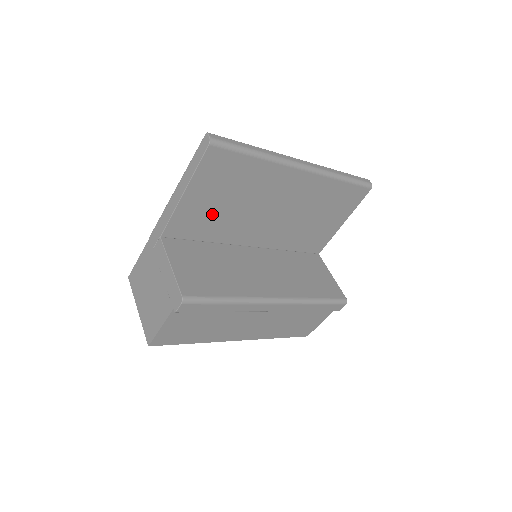
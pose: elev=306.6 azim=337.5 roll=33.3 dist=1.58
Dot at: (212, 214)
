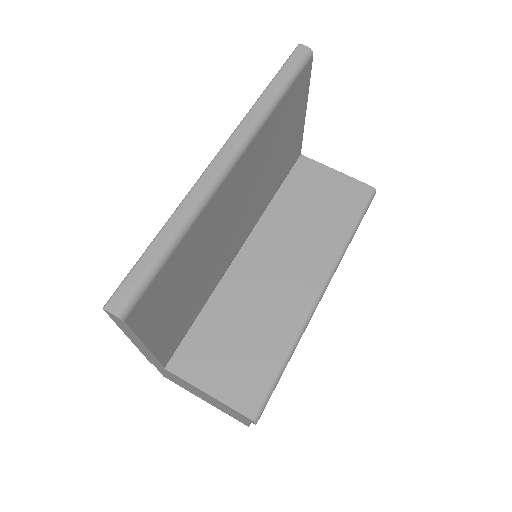
Dot at: (187, 304)
